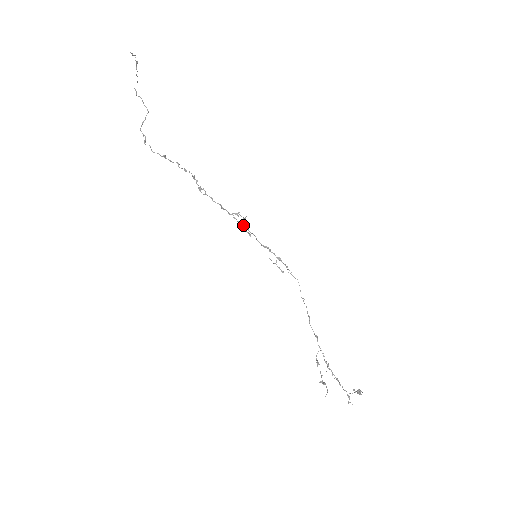
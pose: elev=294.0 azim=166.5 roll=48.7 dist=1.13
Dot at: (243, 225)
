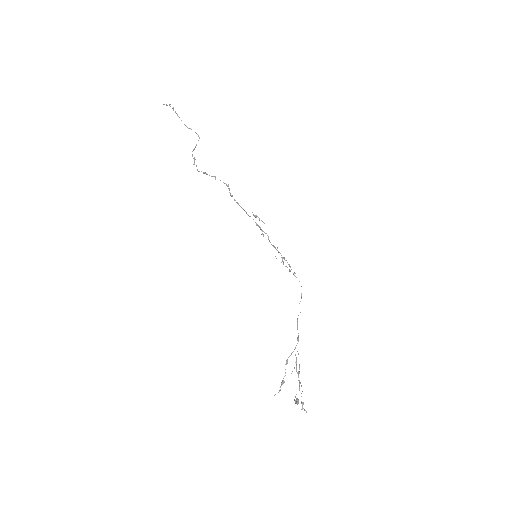
Dot at: (259, 226)
